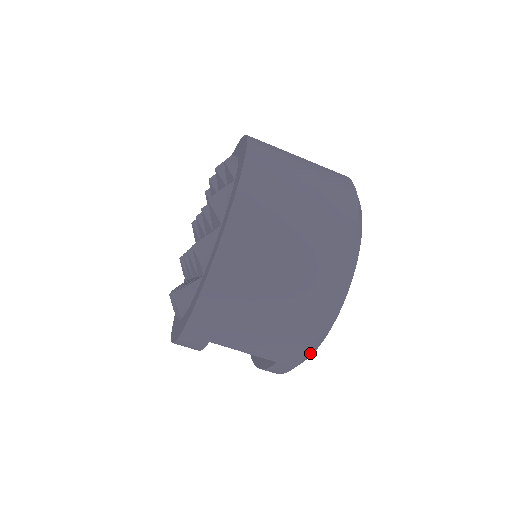
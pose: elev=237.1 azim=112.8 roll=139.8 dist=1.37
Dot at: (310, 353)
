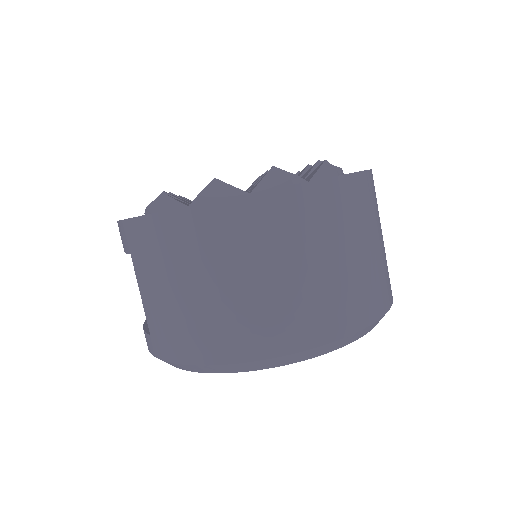
Dot at: (176, 365)
